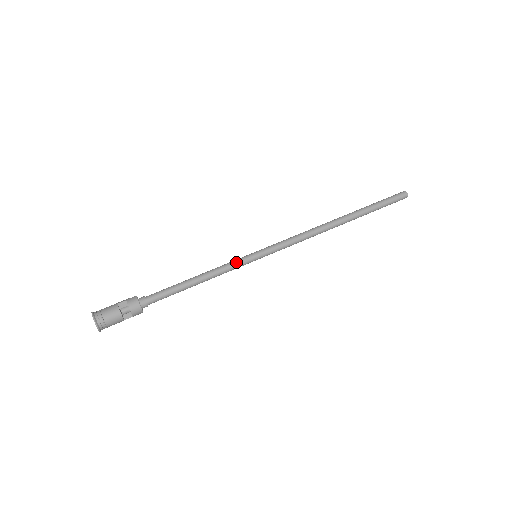
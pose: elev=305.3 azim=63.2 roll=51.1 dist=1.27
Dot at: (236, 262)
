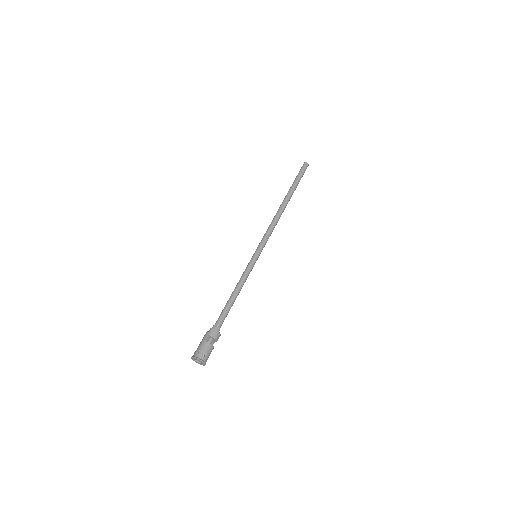
Dot at: (250, 268)
